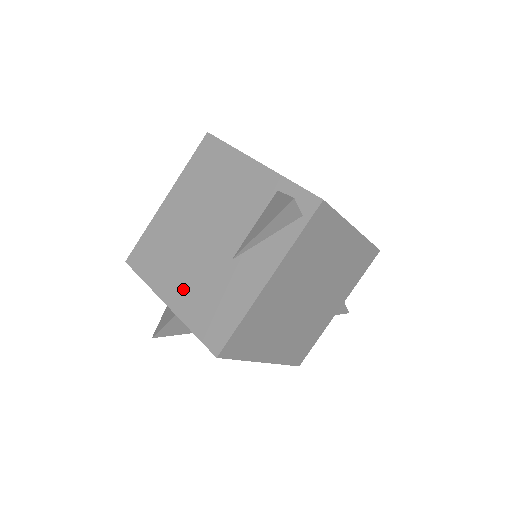
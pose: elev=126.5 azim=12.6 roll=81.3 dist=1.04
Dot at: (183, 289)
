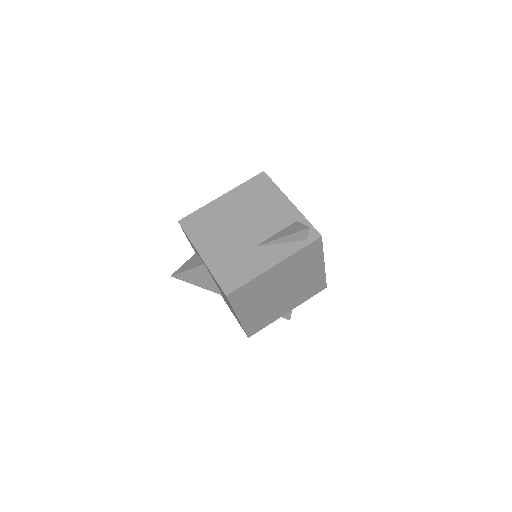
Dot at: (216, 251)
